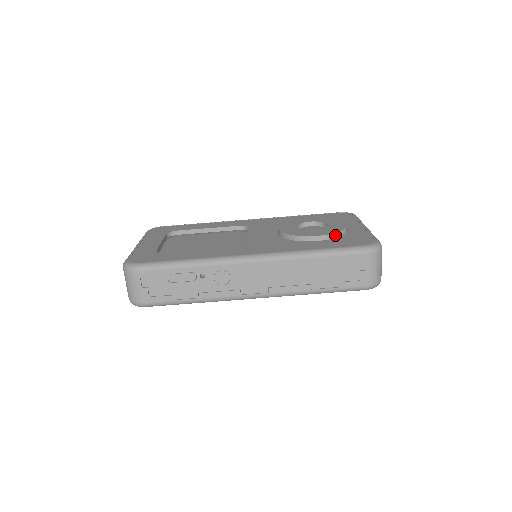
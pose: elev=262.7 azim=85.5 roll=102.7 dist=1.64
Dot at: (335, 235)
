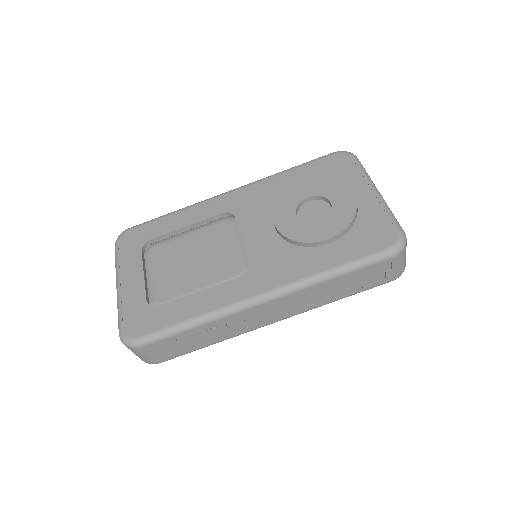
Dot at: (347, 229)
